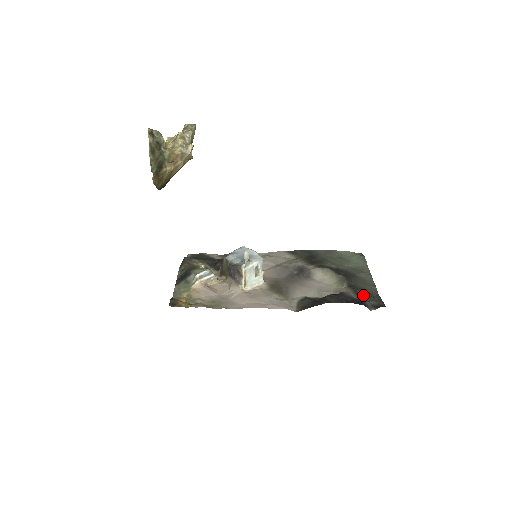
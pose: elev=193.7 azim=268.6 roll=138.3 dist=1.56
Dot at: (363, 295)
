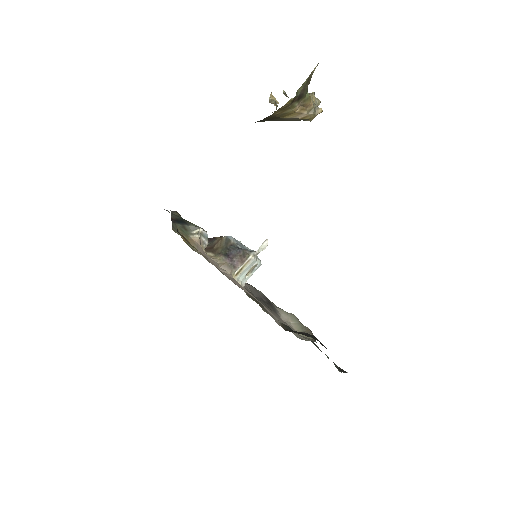
Dot at: occluded
